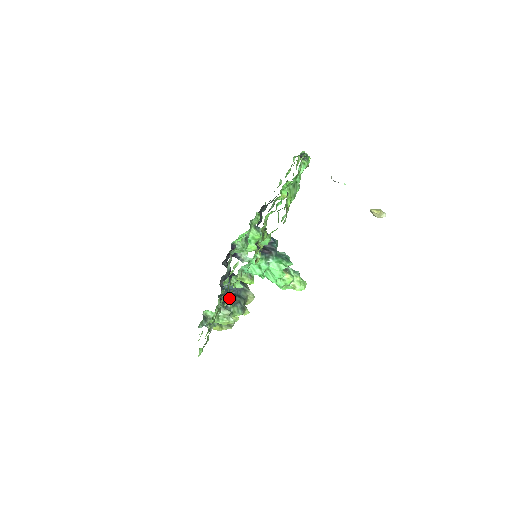
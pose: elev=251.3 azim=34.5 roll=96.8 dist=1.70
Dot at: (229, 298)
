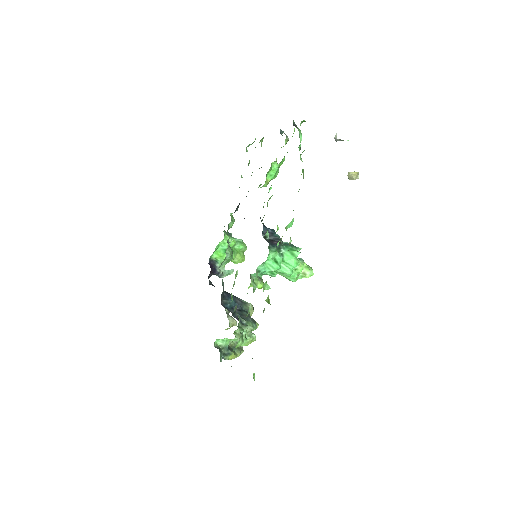
Dot at: (269, 301)
